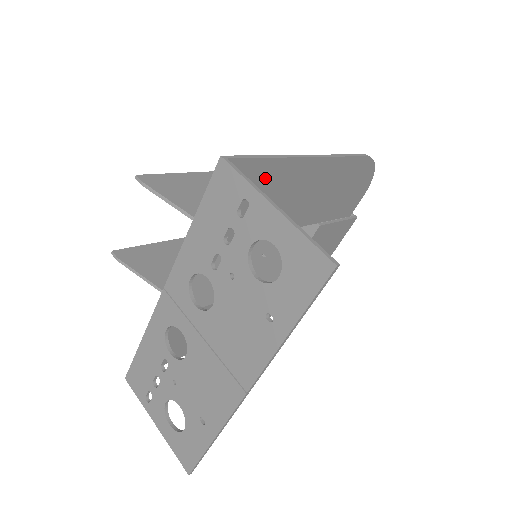
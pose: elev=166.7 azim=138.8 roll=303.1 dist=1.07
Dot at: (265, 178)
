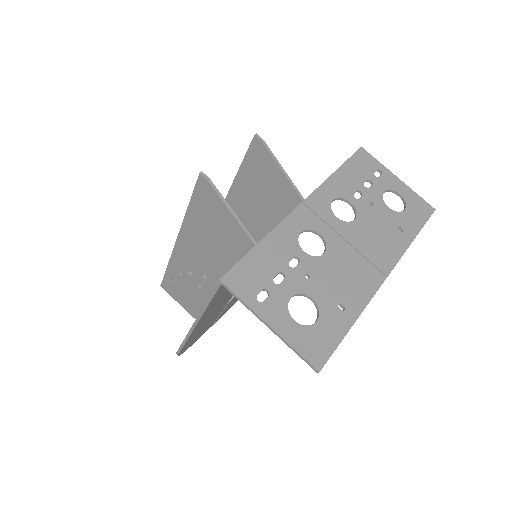
Dot at: occluded
